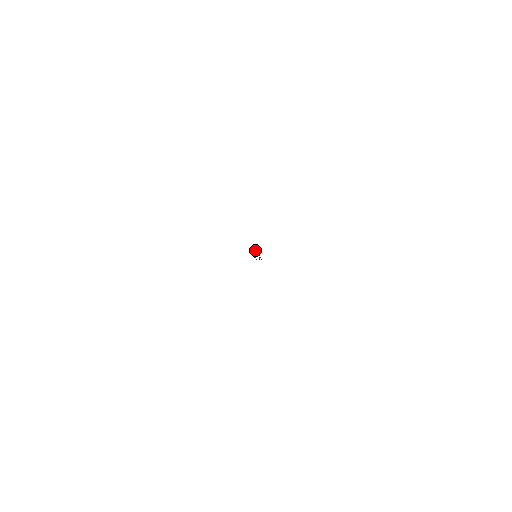
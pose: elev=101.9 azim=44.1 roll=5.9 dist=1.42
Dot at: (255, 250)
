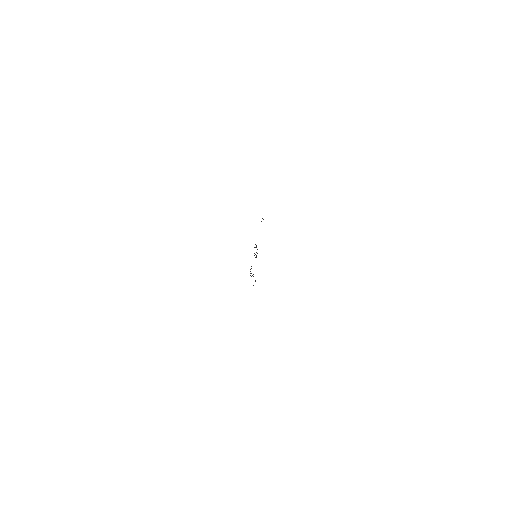
Dot at: occluded
